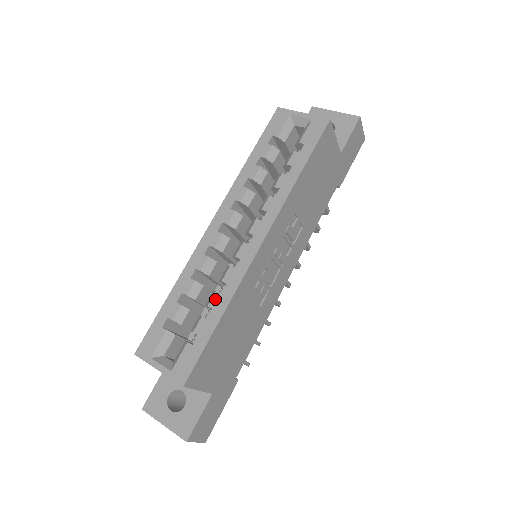
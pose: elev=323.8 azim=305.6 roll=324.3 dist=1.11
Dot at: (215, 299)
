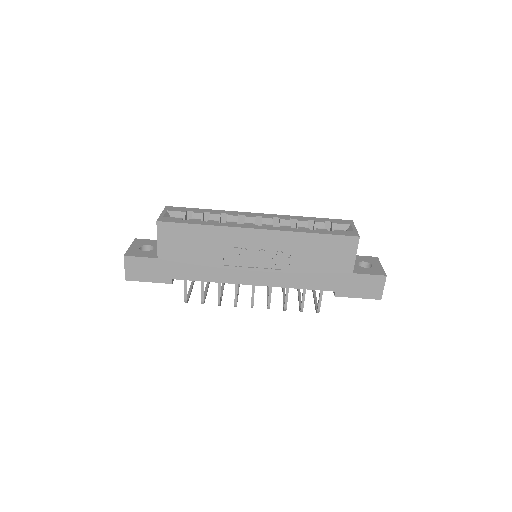
Dot at: (214, 221)
